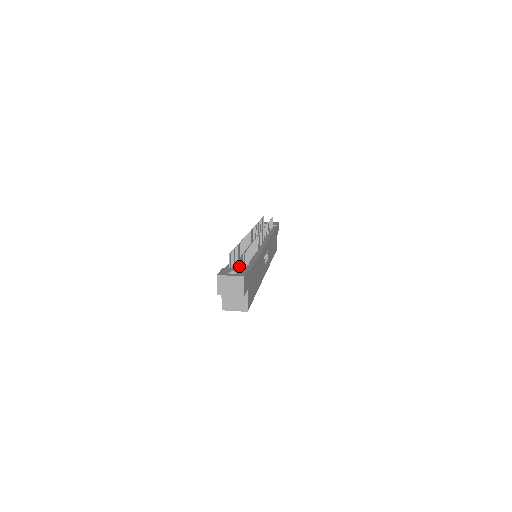
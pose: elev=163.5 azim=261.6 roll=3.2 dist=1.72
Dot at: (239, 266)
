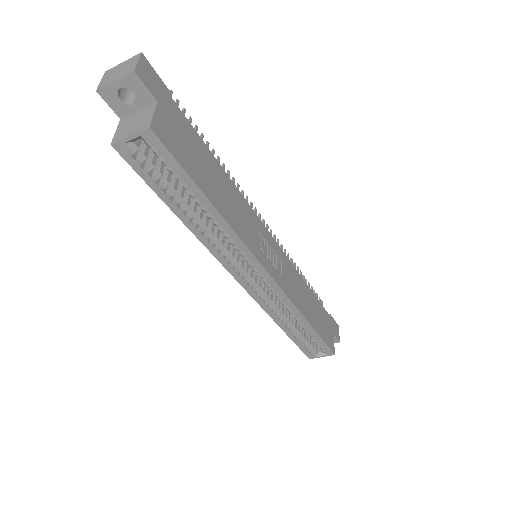
Dot at: occluded
